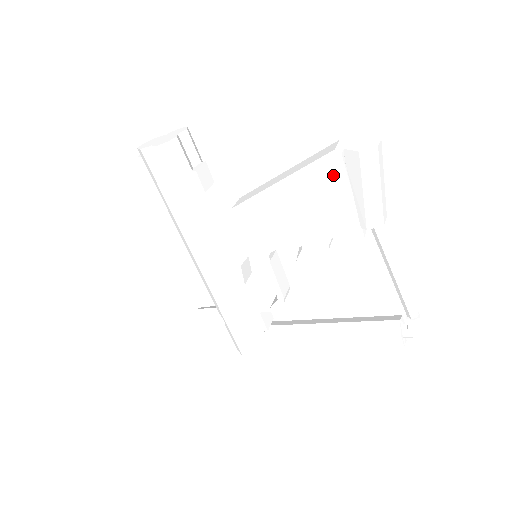
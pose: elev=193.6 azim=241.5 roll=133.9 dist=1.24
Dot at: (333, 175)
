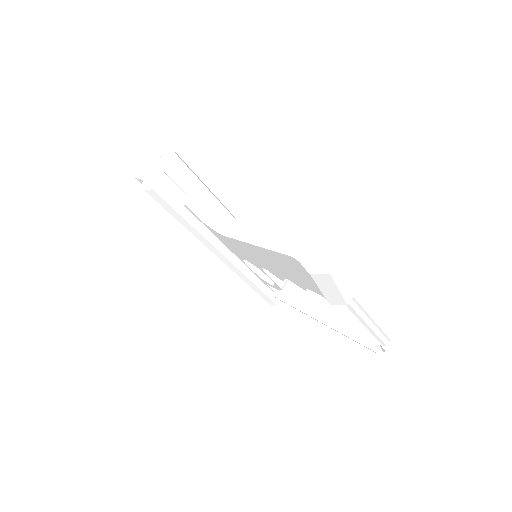
Dot at: (296, 266)
